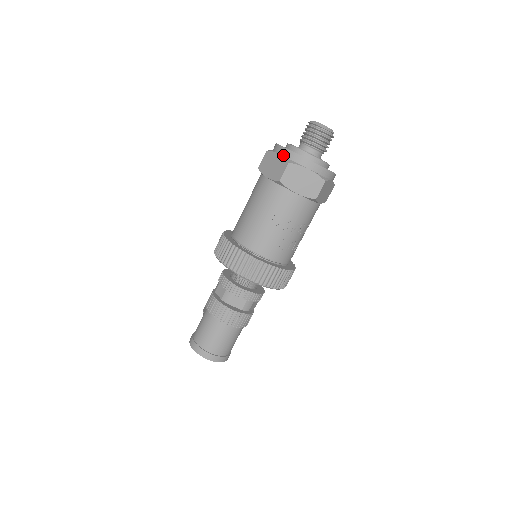
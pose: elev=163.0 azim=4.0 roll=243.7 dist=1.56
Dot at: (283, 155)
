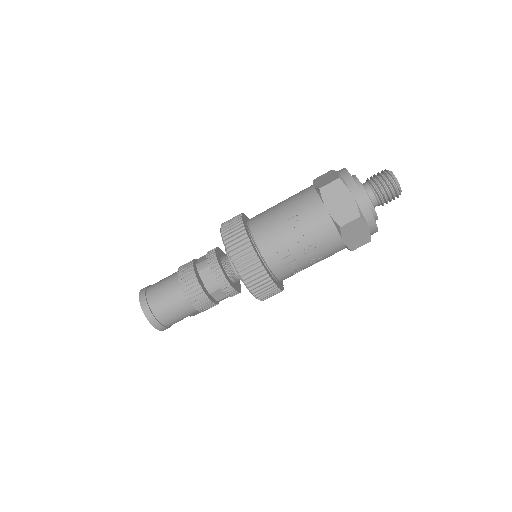
Dot at: (340, 173)
